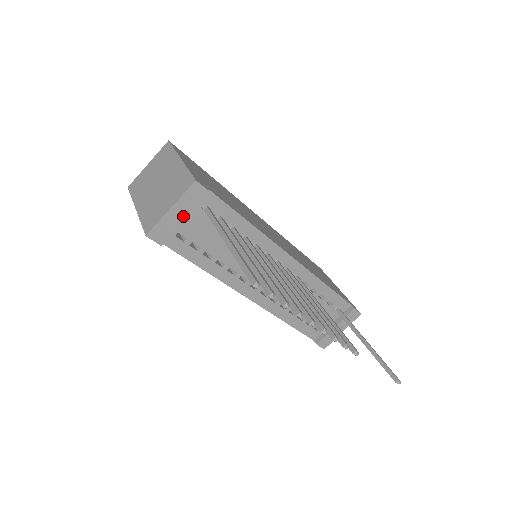
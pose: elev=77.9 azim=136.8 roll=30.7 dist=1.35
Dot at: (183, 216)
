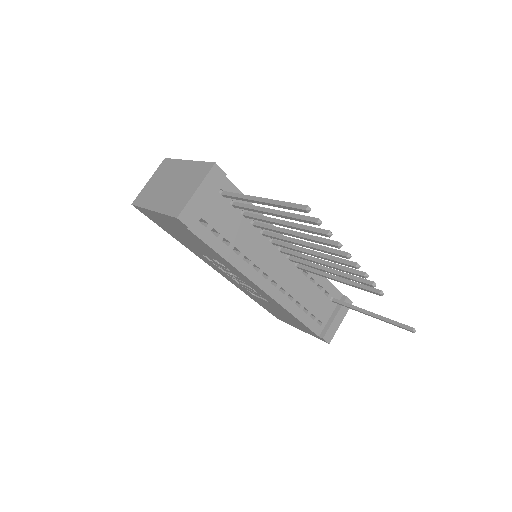
Dot at: (207, 198)
